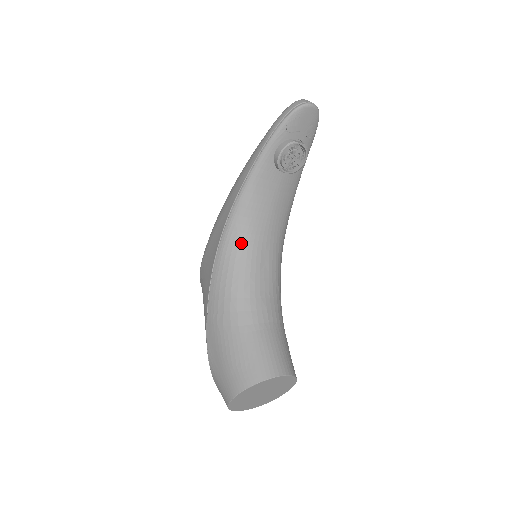
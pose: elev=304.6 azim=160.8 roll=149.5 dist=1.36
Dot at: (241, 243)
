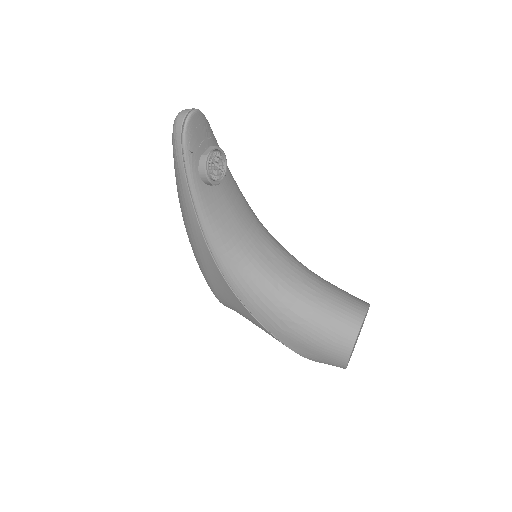
Dot at: (242, 263)
